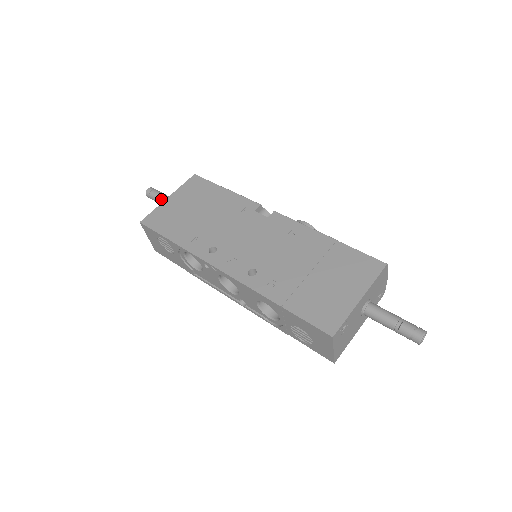
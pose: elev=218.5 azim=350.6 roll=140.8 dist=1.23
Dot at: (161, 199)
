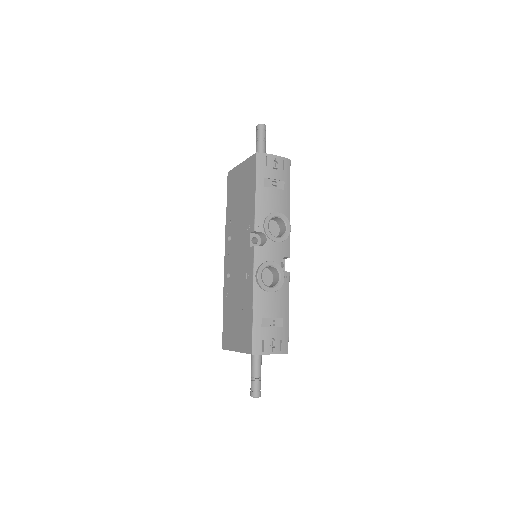
Dot at: (256, 146)
